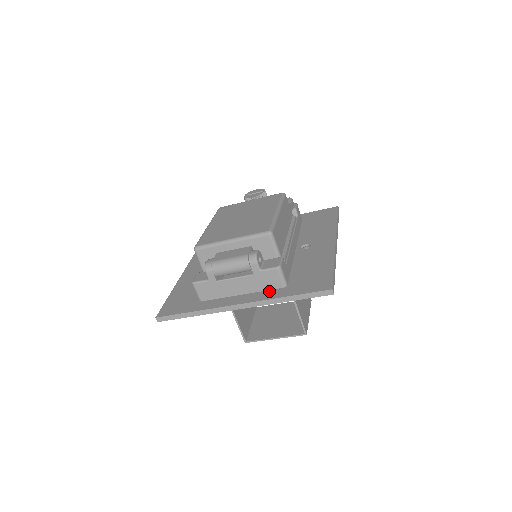
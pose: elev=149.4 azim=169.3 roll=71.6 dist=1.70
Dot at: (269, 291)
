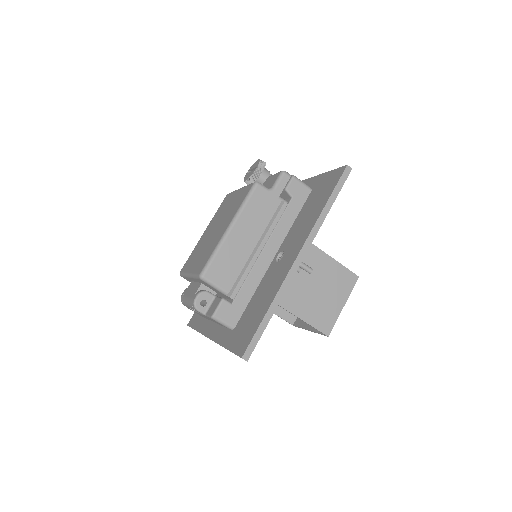
Dot at: (225, 330)
